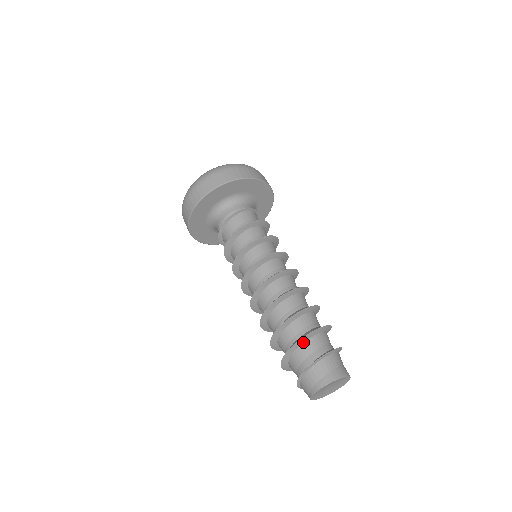
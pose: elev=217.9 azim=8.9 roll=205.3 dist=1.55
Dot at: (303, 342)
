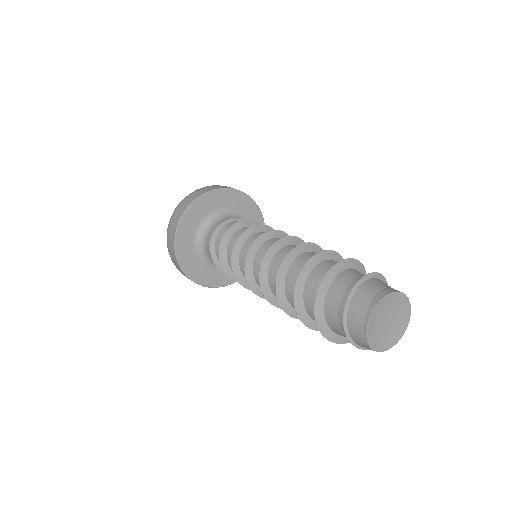
Dot at: (345, 268)
